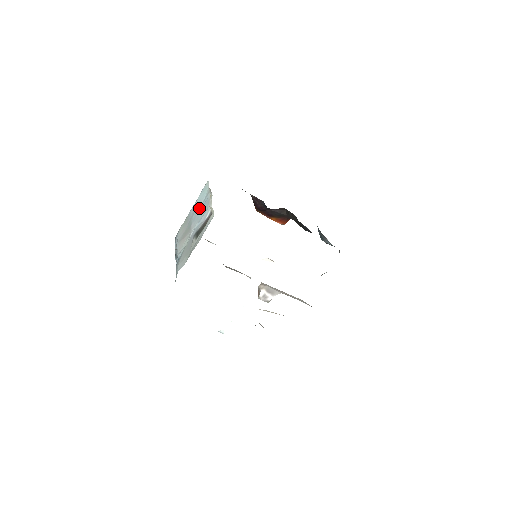
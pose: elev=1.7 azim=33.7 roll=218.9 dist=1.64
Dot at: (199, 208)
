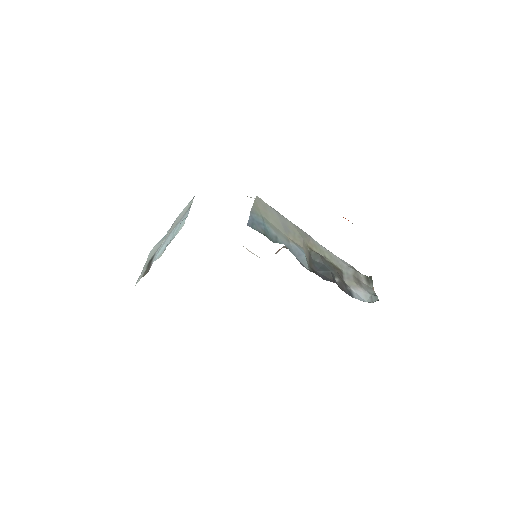
Dot at: (171, 235)
